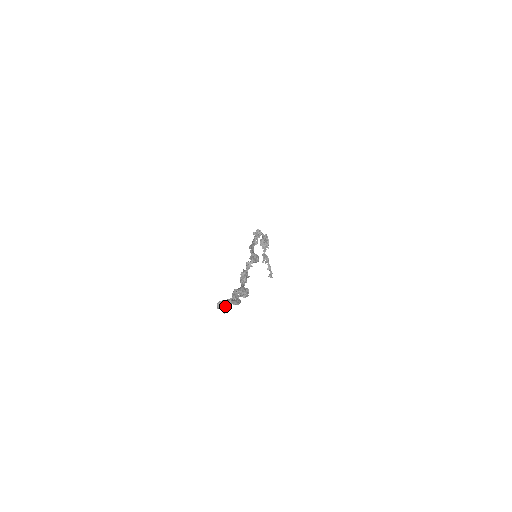
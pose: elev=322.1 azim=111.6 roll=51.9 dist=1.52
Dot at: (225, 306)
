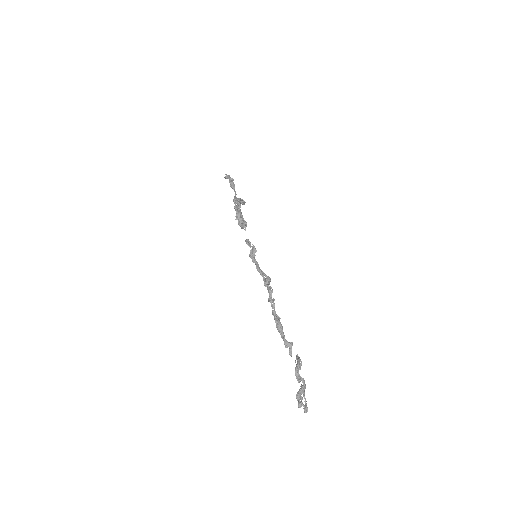
Dot at: (305, 406)
